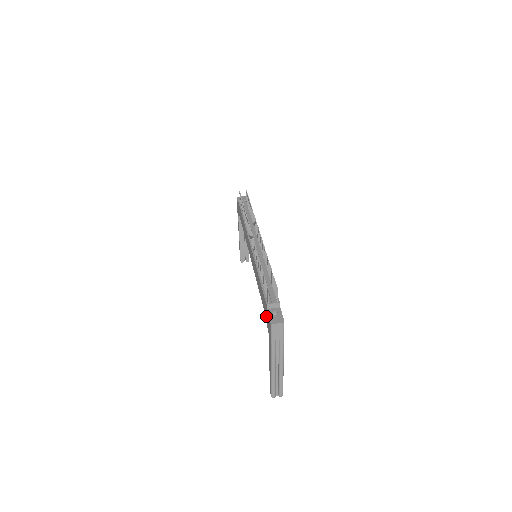
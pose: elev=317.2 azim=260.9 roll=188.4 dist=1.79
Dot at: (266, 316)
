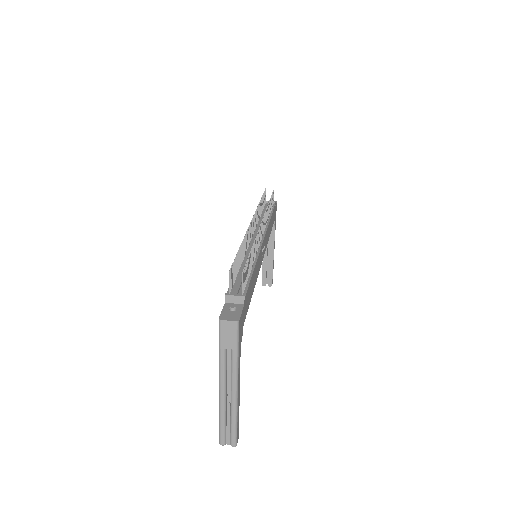
Dot at: occluded
